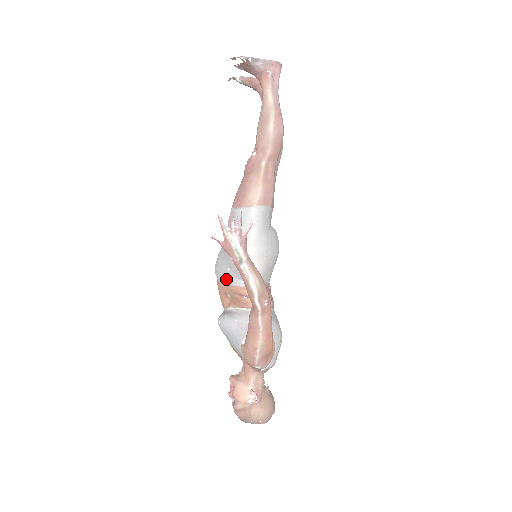
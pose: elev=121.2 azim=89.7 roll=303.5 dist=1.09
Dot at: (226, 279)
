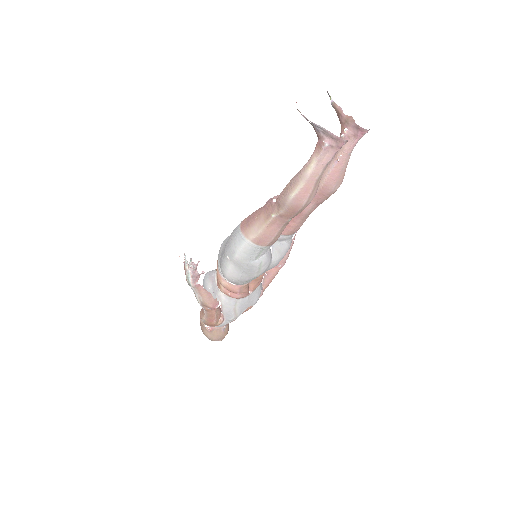
Dot at: (218, 259)
